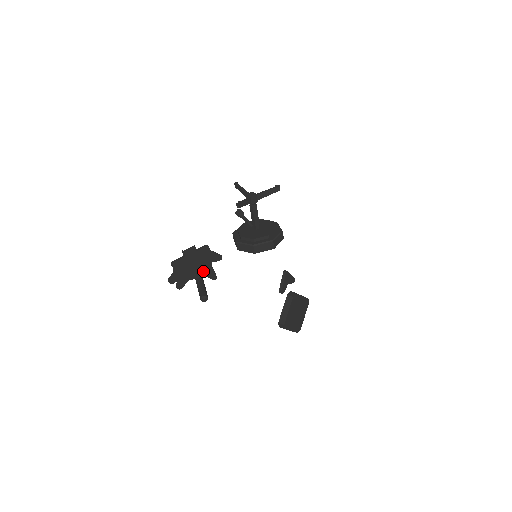
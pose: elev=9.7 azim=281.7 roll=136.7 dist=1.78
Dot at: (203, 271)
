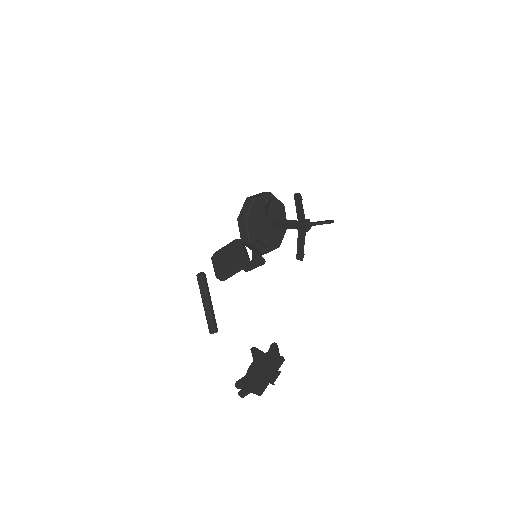
Dot at: (259, 363)
